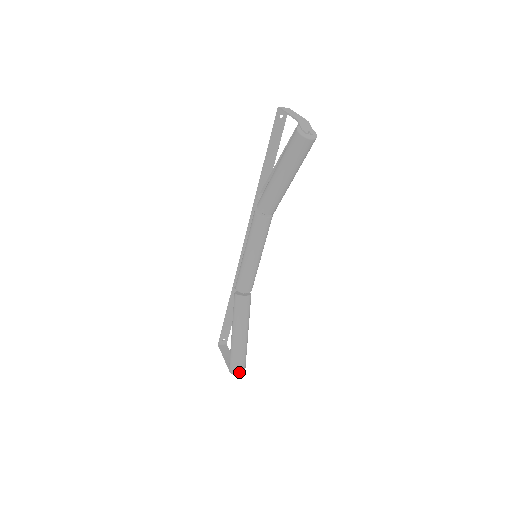
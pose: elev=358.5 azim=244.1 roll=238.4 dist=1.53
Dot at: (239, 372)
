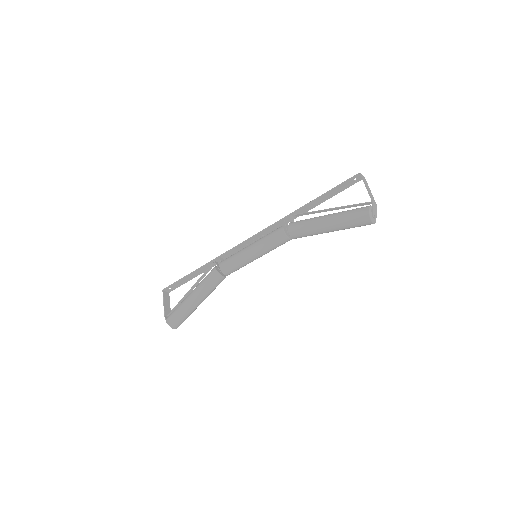
Dot at: (175, 326)
